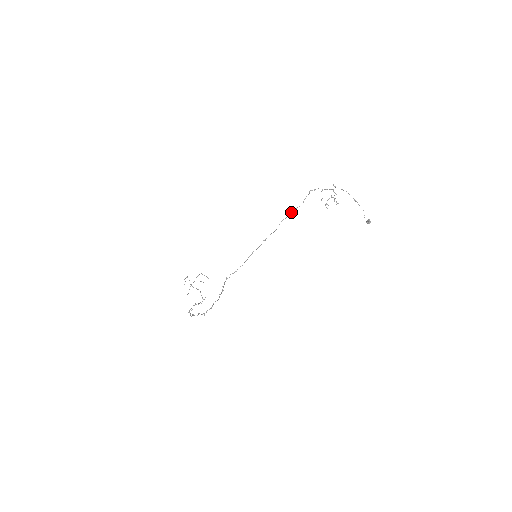
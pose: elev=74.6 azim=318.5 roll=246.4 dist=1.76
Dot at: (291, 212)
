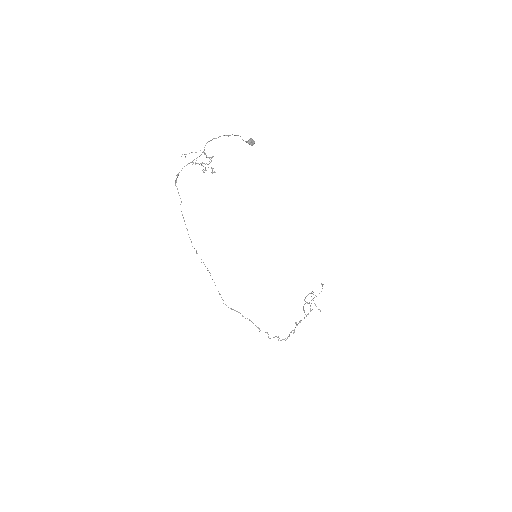
Dot at: occluded
